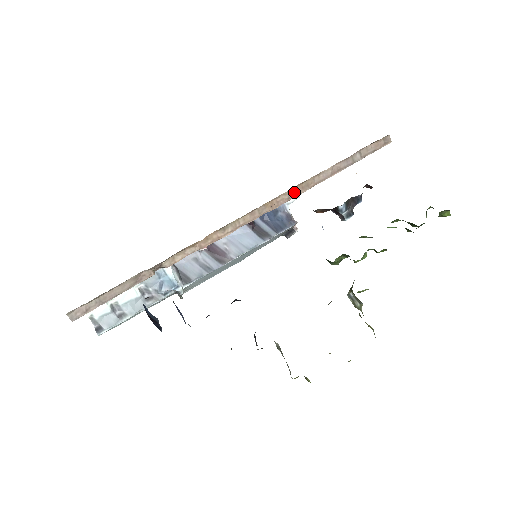
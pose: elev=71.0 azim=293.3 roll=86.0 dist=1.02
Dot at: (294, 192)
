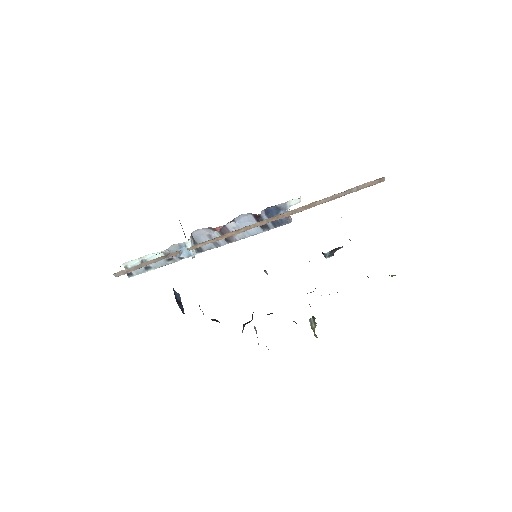
Dot at: (298, 210)
